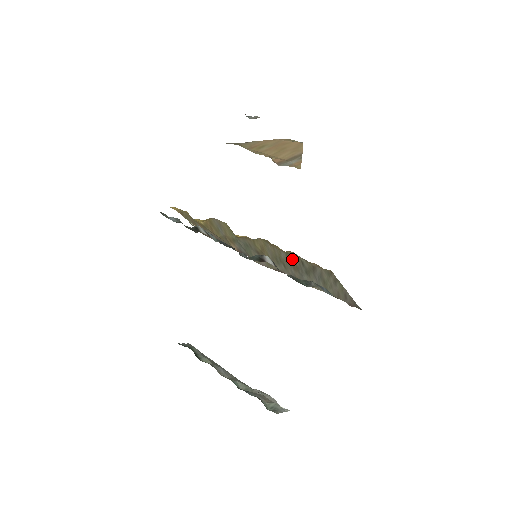
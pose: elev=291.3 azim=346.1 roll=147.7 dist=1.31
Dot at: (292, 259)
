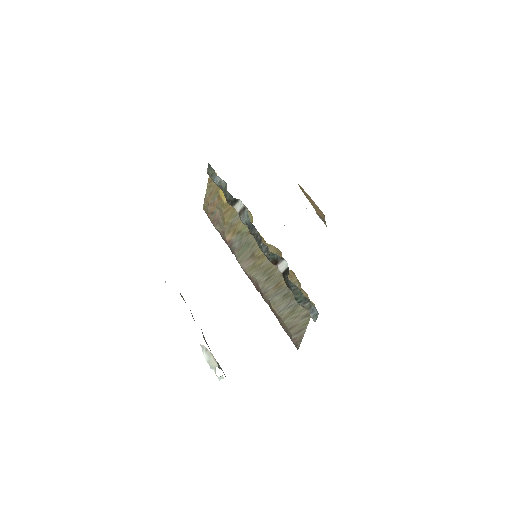
Dot at: occluded
